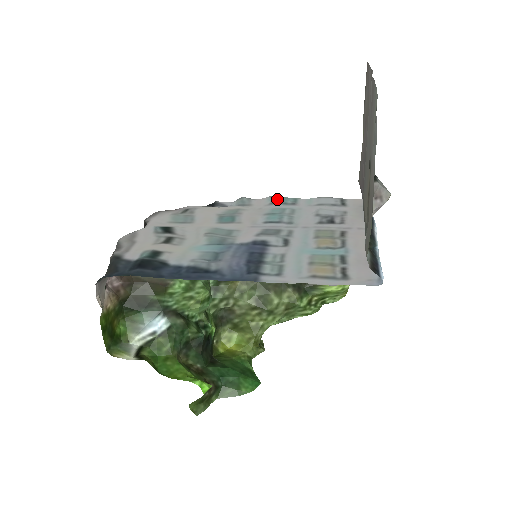
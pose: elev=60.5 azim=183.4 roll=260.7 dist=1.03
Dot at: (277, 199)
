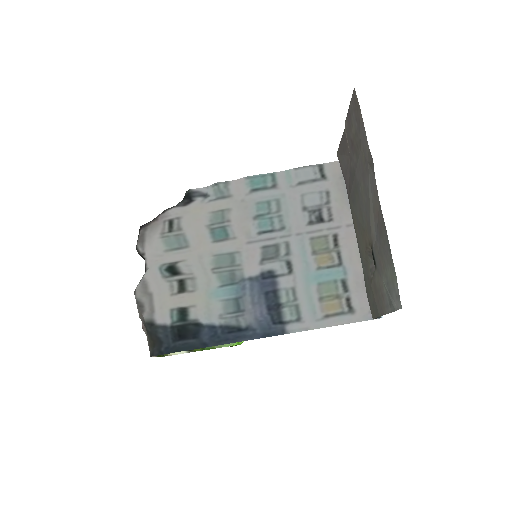
Dot at: (255, 183)
